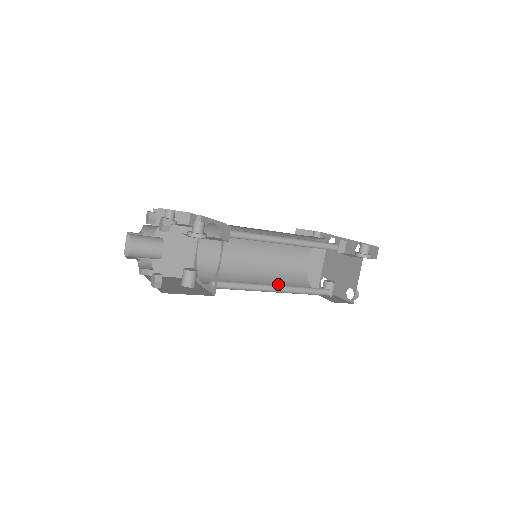
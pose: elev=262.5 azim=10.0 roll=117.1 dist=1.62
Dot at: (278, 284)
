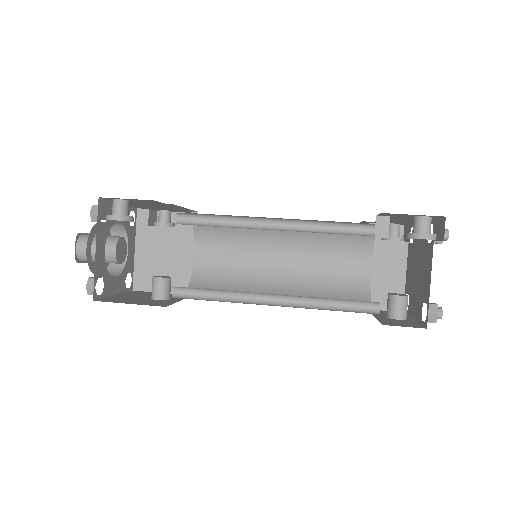
Dot at: occluded
